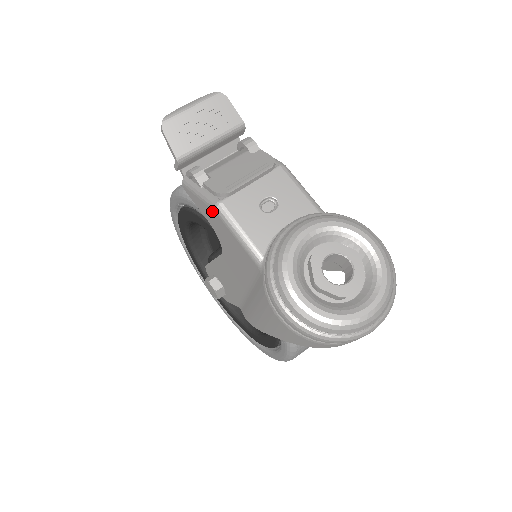
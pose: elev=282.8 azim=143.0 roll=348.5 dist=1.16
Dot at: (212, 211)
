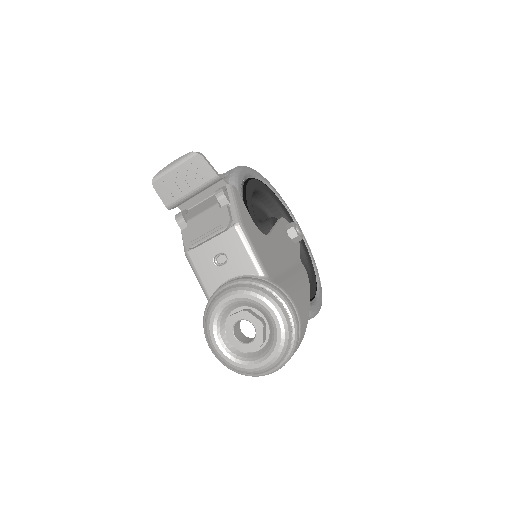
Dot at: occluded
